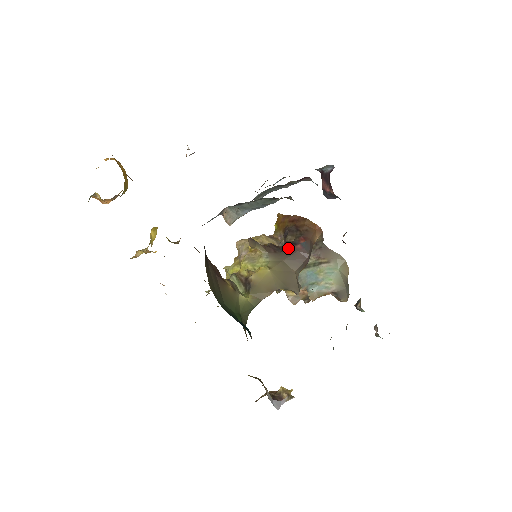
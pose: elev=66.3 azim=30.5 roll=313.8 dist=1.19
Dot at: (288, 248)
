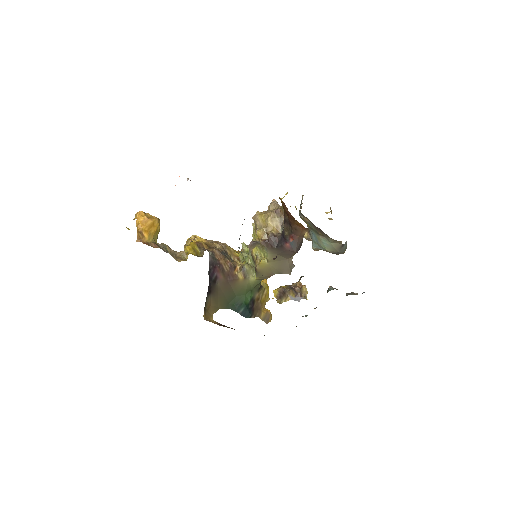
Dot at: (280, 246)
